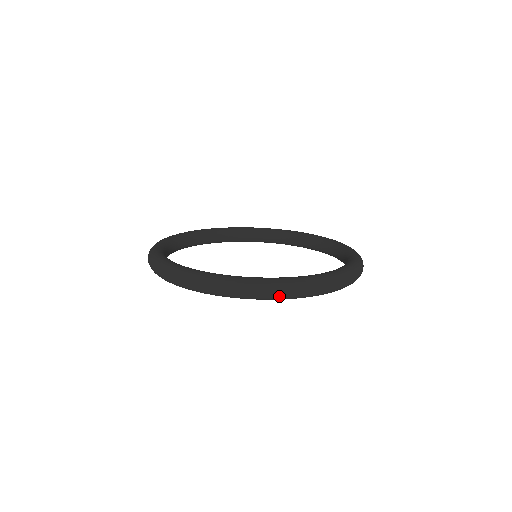
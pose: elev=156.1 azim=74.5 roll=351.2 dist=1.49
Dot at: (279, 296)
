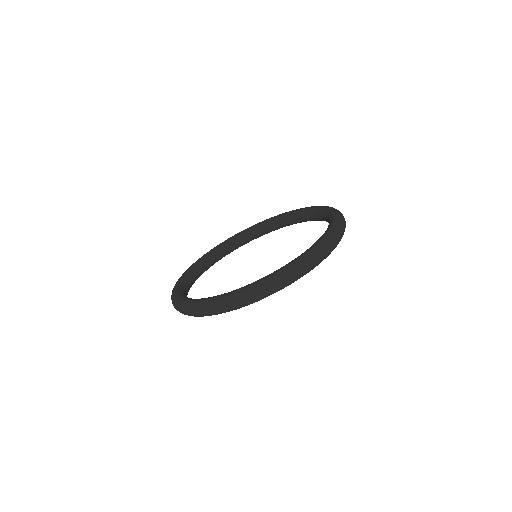
Dot at: (340, 239)
